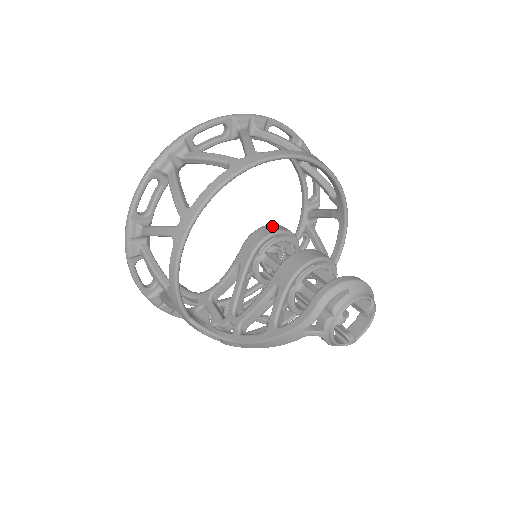
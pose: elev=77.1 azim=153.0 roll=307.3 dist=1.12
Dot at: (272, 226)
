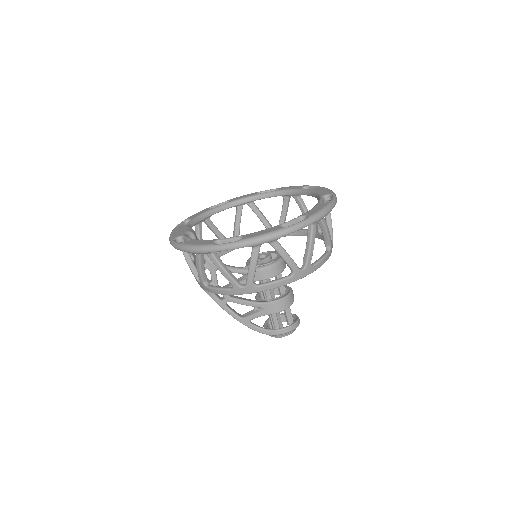
Dot at: (280, 266)
